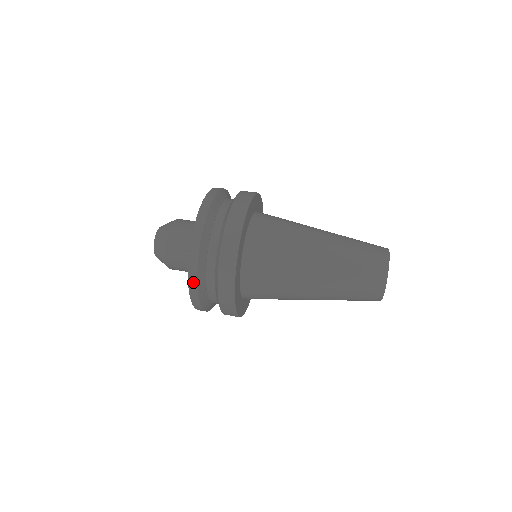
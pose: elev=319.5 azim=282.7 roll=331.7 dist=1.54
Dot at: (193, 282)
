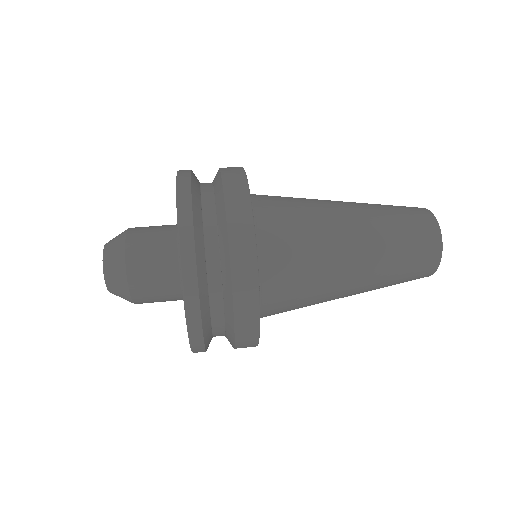
Dot at: (192, 297)
